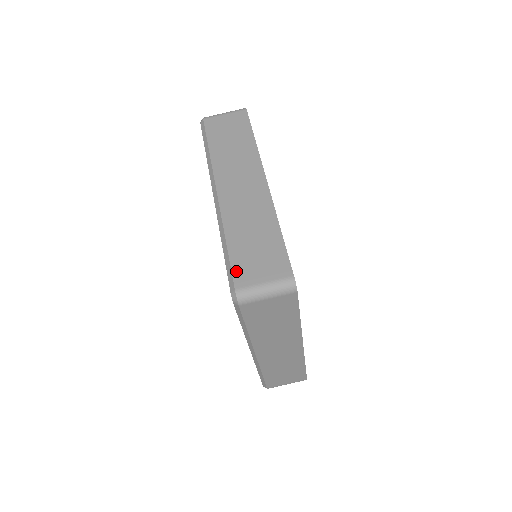
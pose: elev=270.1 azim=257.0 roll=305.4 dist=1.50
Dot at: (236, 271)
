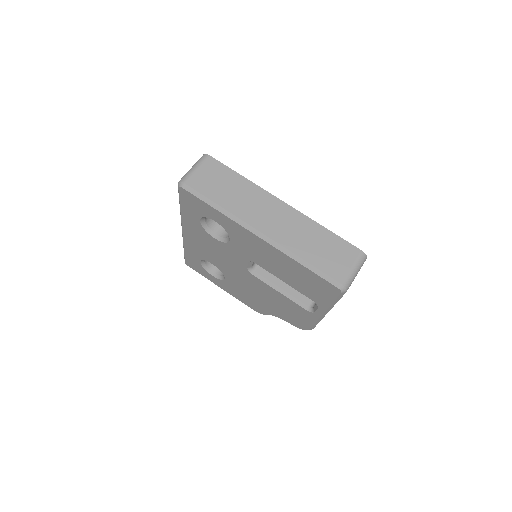
Dot at: occluded
